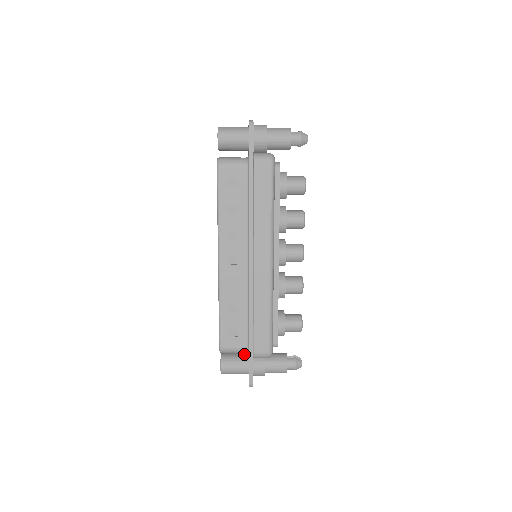
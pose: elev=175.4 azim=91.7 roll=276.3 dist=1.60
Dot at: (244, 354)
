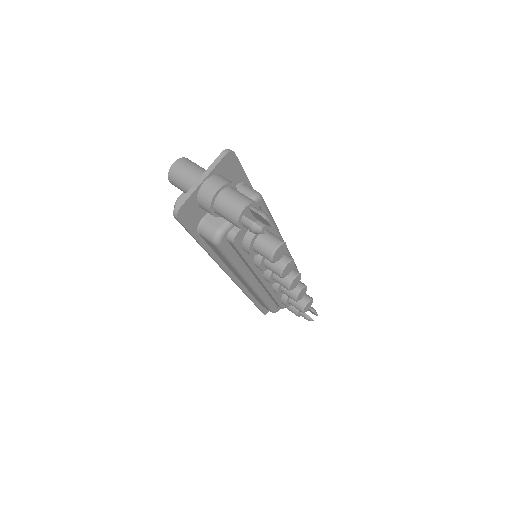
Dot at: occluded
